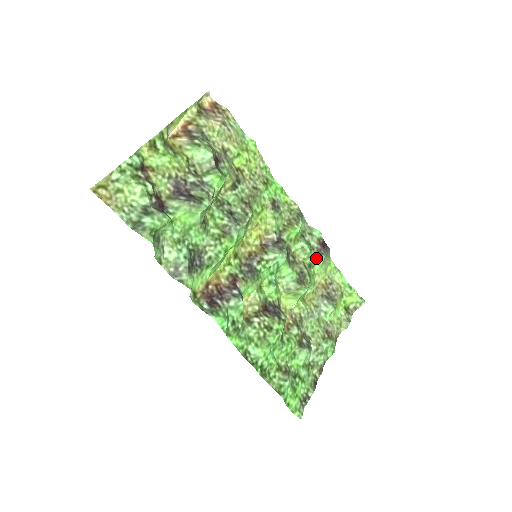
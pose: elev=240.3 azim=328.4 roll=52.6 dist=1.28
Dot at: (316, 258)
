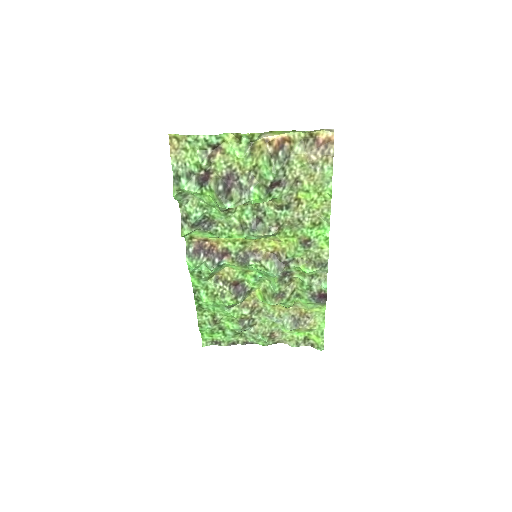
Dot at: (307, 296)
